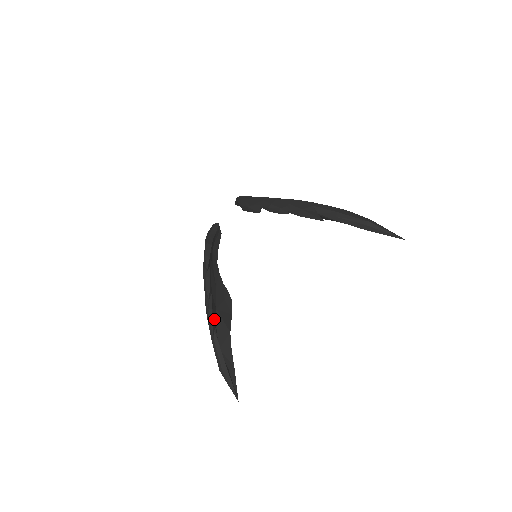
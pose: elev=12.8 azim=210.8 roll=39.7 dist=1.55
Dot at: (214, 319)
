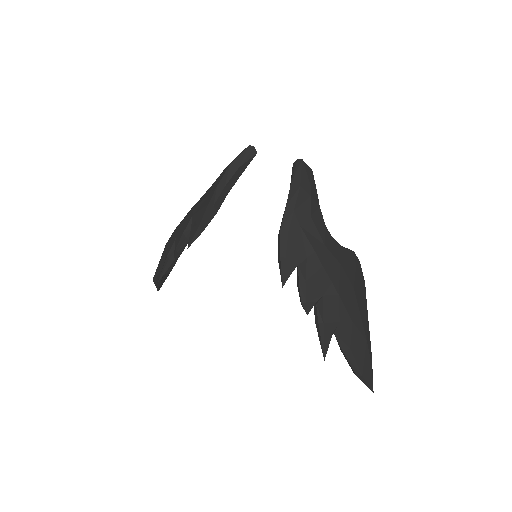
Dot at: occluded
